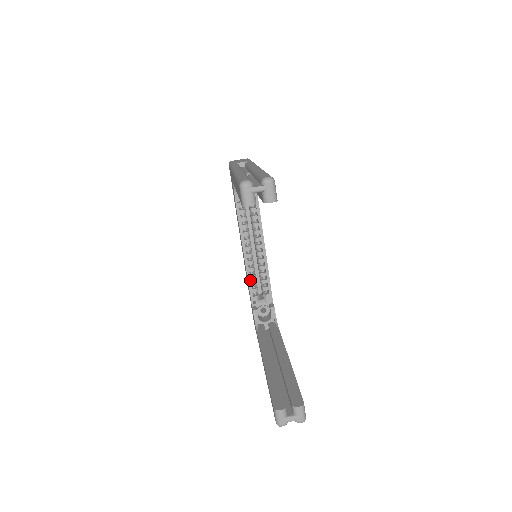
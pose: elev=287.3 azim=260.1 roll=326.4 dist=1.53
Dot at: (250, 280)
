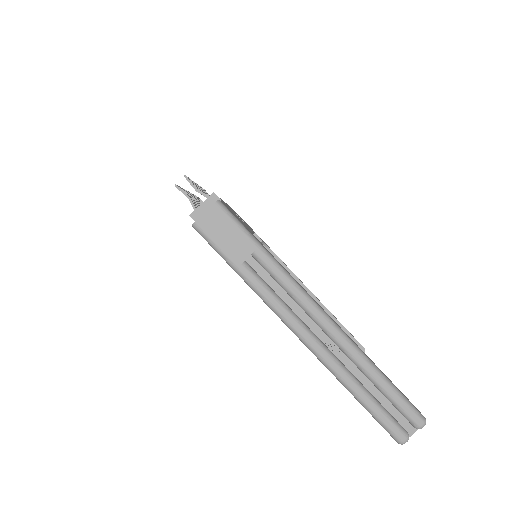
Dot at: occluded
